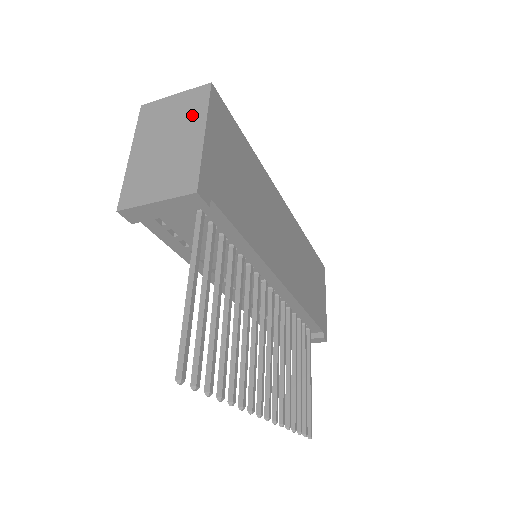
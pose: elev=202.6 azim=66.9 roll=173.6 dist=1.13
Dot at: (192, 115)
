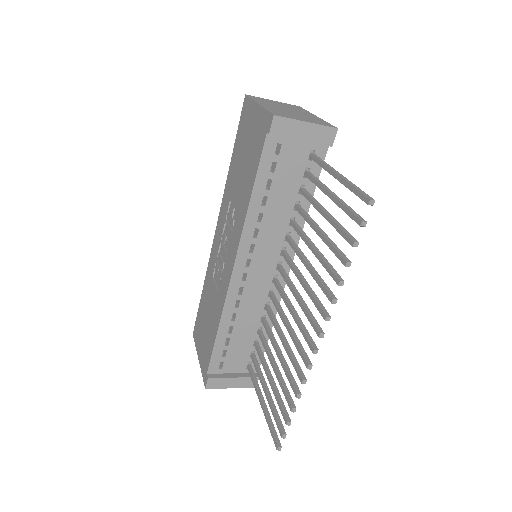
Dot at: (298, 109)
